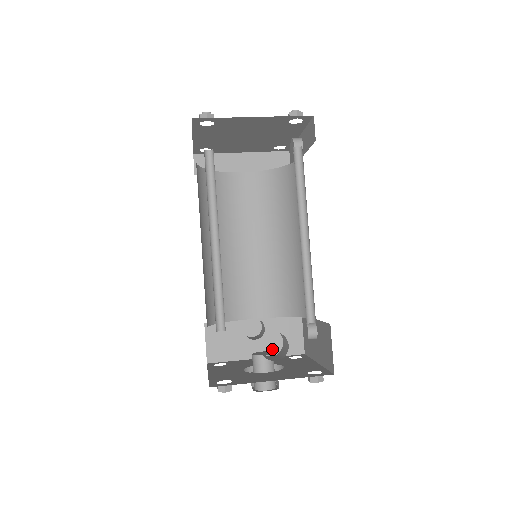
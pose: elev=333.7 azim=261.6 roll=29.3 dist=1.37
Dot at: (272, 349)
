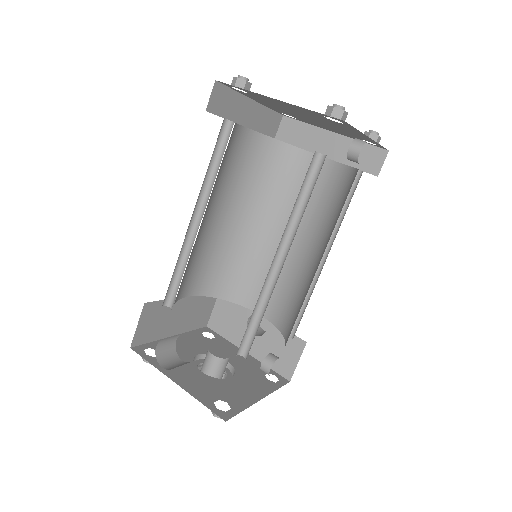
Dot at: (263, 354)
